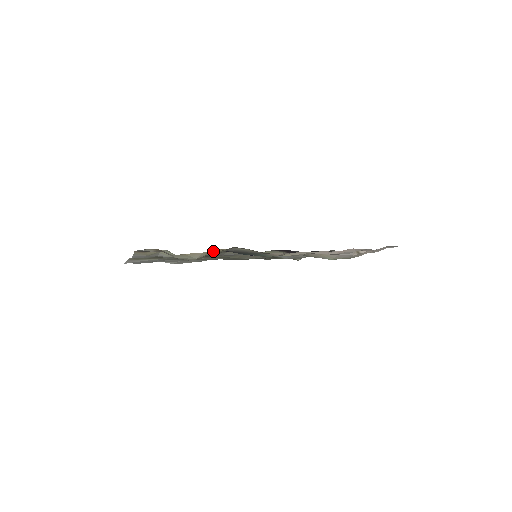
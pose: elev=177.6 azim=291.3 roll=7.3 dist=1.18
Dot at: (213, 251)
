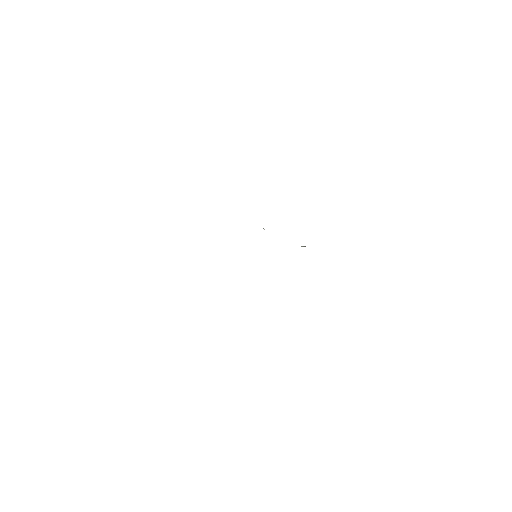
Dot at: occluded
